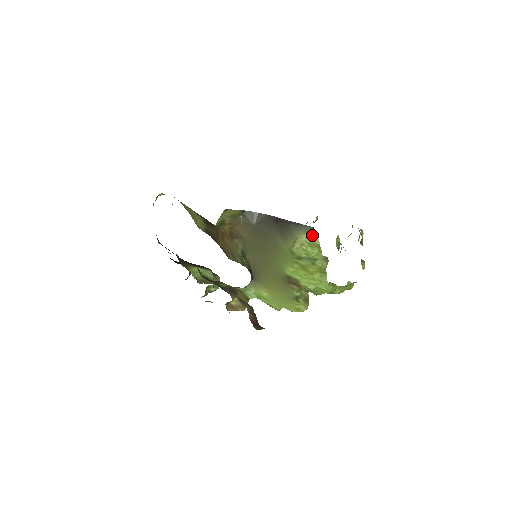
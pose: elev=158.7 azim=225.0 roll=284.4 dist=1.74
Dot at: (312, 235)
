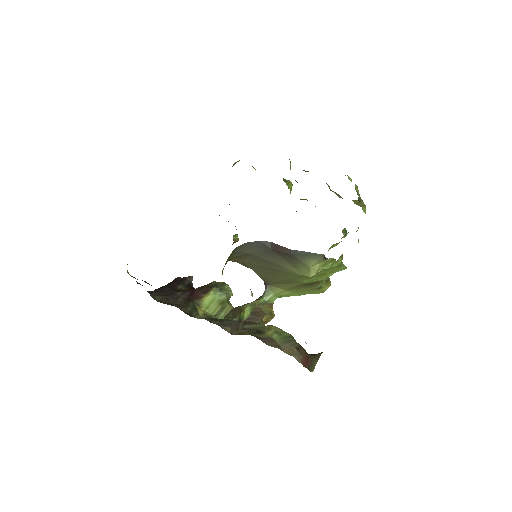
Dot at: (325, 260)
